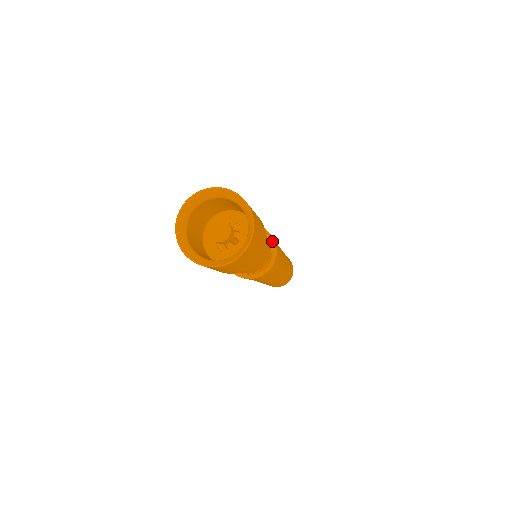
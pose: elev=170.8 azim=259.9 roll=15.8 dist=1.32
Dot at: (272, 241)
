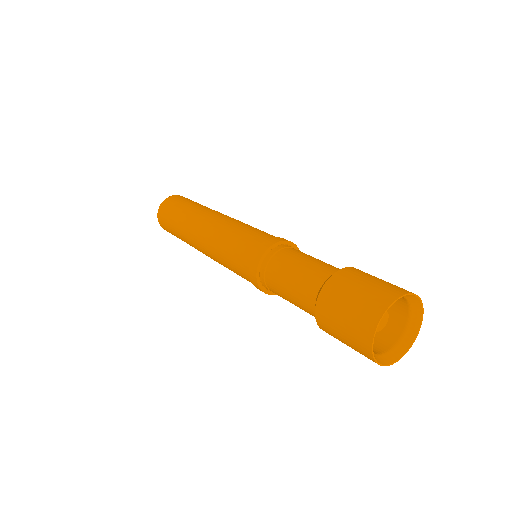
Dot at: occluded
